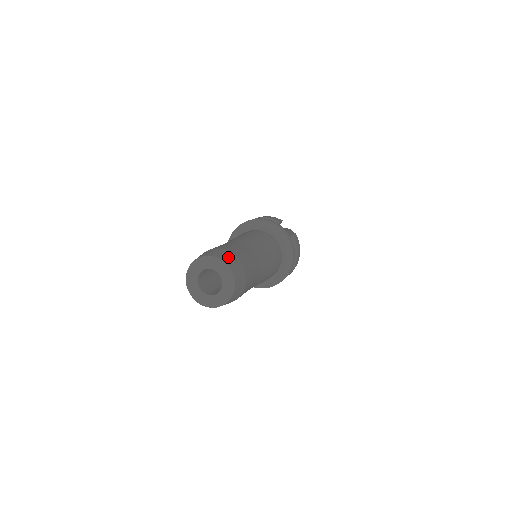
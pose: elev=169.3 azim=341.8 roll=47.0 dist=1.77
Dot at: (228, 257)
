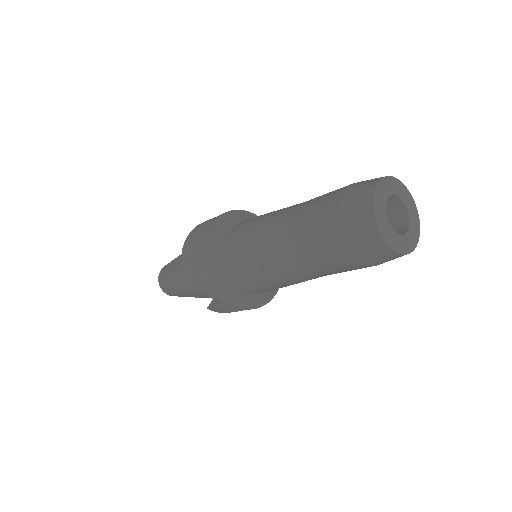
Dot at: occluded
